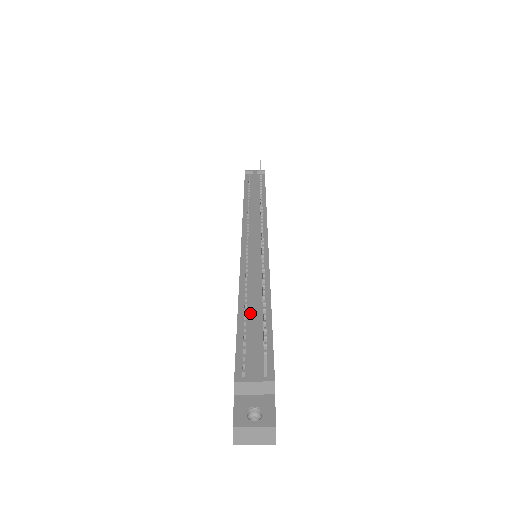
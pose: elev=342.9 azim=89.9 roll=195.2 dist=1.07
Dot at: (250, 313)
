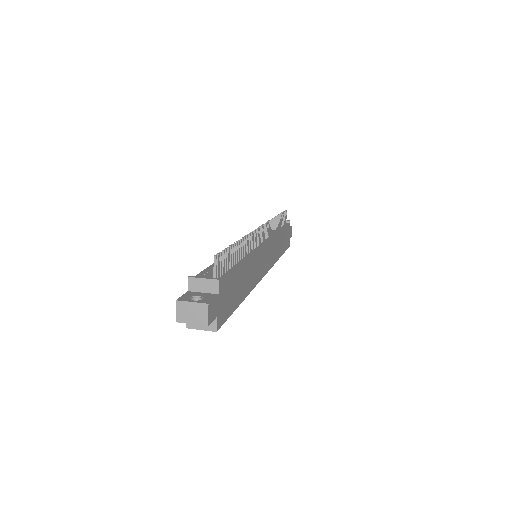
Dot at: occluded
